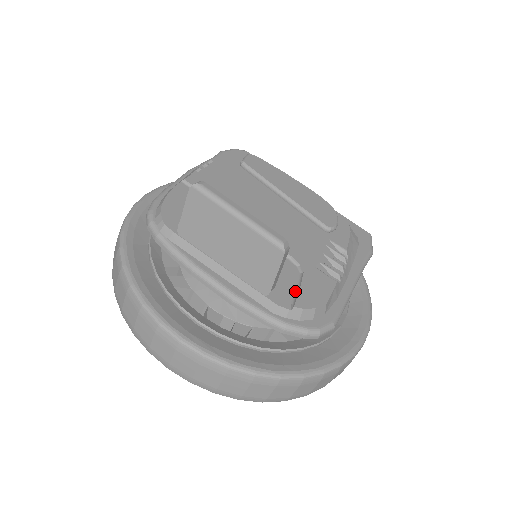
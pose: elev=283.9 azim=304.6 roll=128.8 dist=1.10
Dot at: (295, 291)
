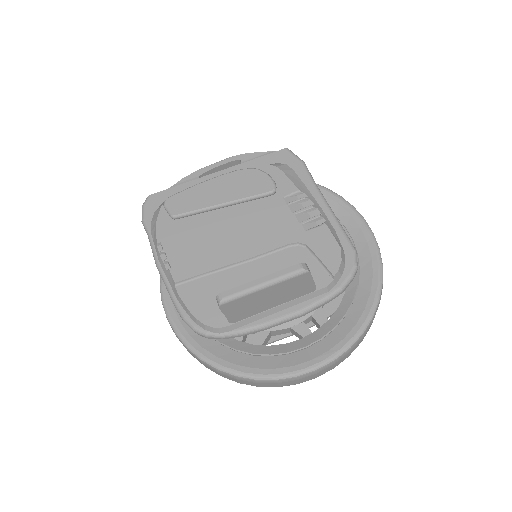
Dot at: (319, 264)
